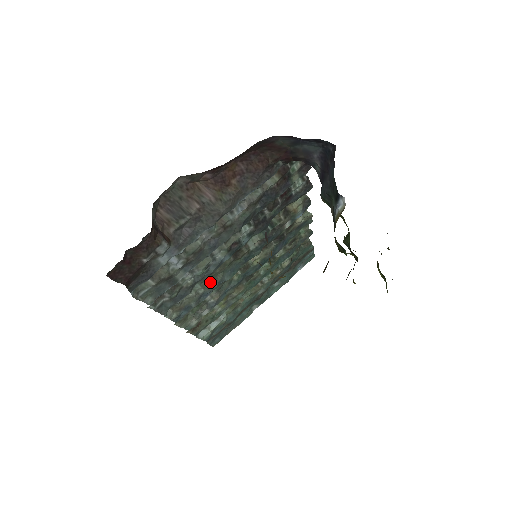
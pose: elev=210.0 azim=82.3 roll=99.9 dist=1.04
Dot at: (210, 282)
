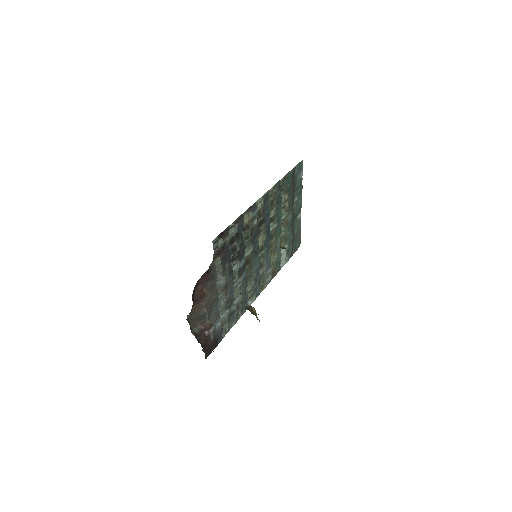
Dot at: (252, 277)
